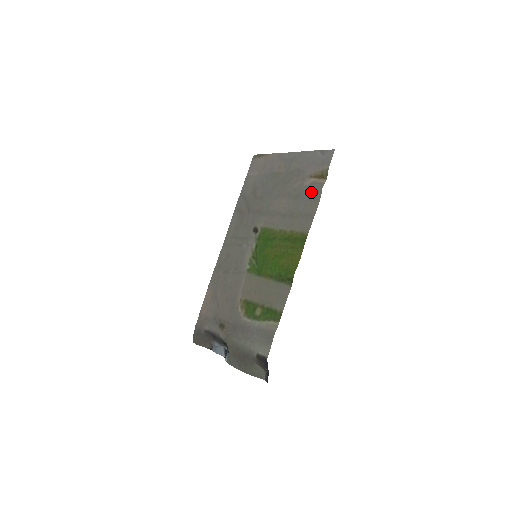
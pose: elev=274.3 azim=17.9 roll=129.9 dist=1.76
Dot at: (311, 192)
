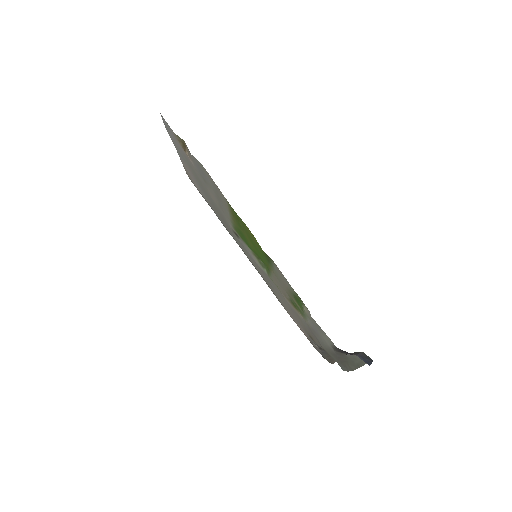
Dot at: (197, 165)
